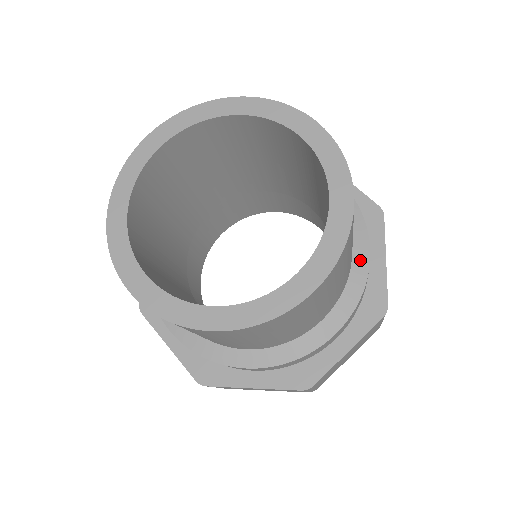
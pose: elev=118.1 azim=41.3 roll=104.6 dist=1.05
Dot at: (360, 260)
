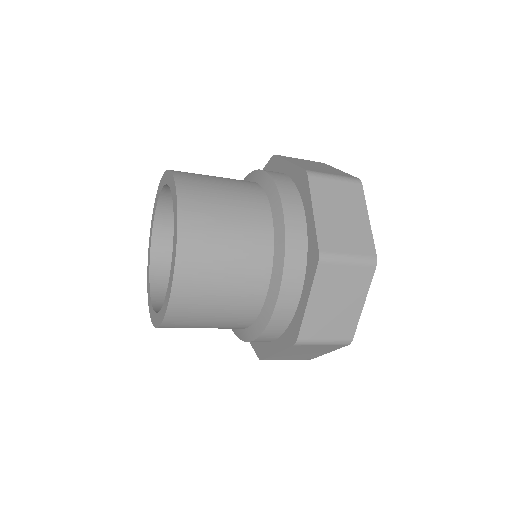
Dot at: (248, 334)
